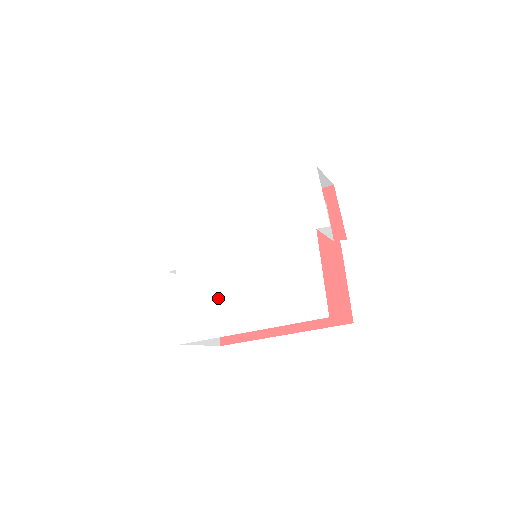
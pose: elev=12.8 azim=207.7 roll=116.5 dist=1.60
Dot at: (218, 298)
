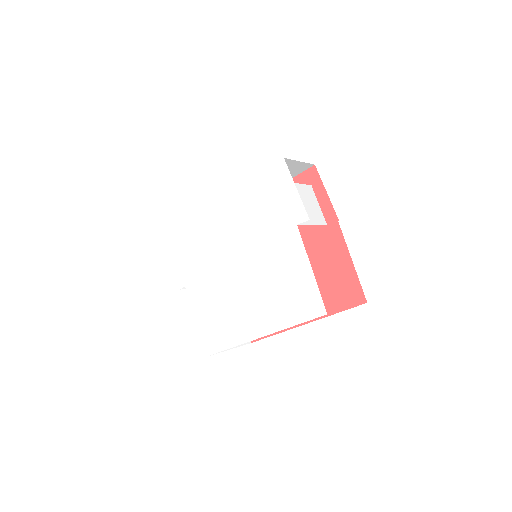
Dot at: (226, 309)
